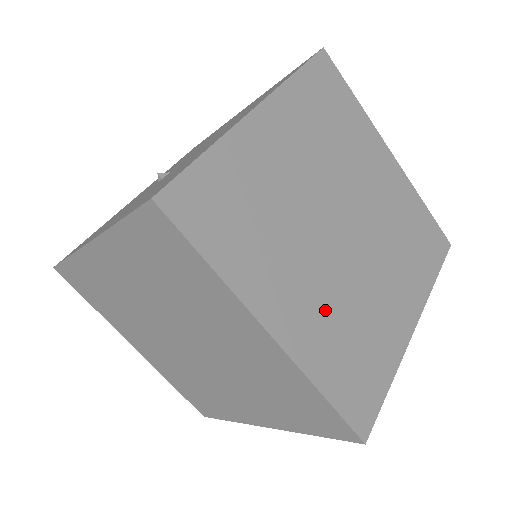
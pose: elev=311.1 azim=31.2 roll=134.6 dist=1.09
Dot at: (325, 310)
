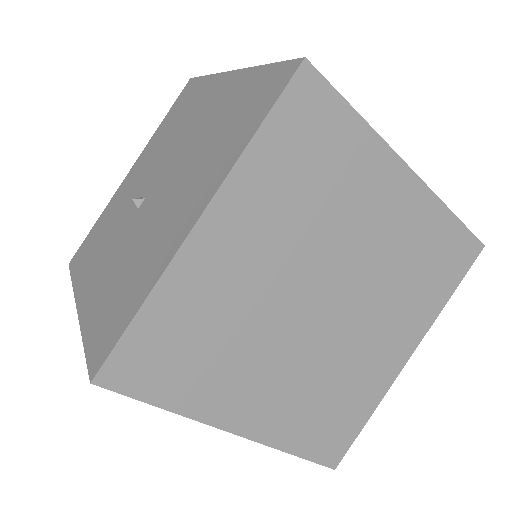
Dot at: (296, 390)
